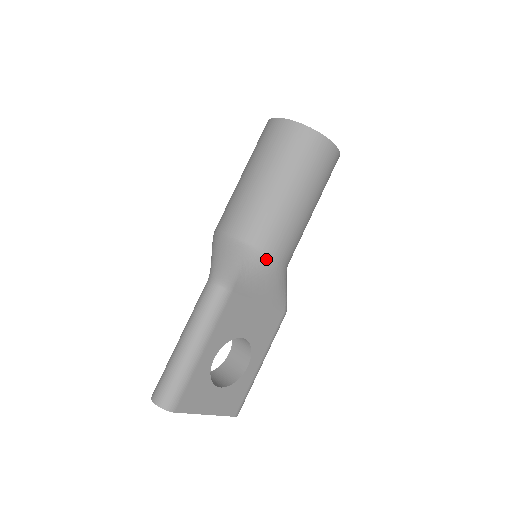
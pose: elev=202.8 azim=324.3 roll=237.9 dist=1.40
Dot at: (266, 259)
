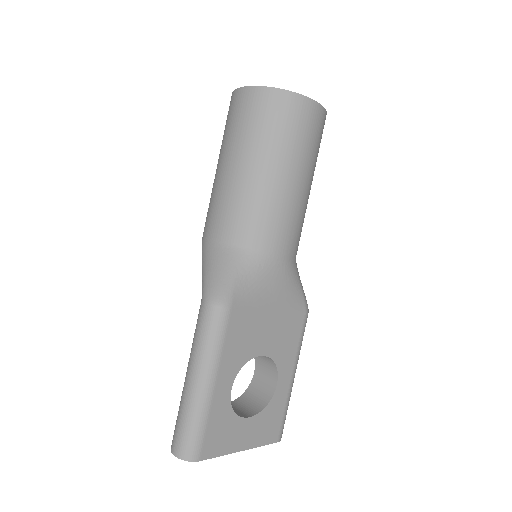
Dot at: (265, 259)
